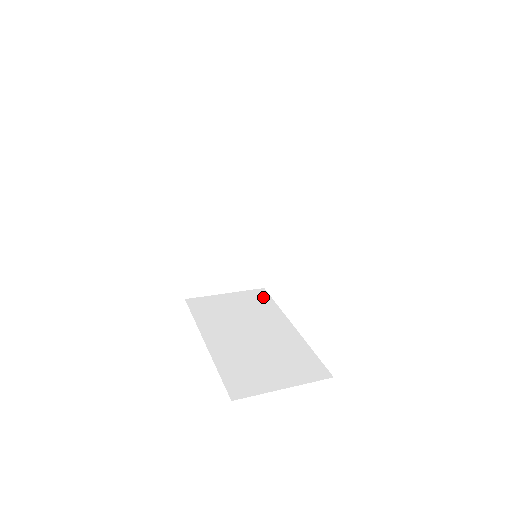
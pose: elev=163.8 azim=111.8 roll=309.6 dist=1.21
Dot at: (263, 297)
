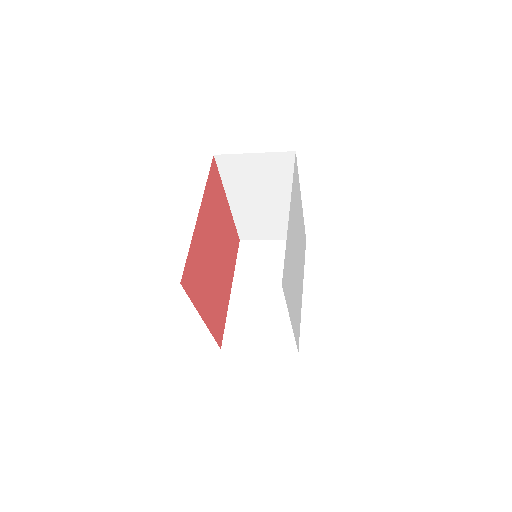
Dot at: occluded
